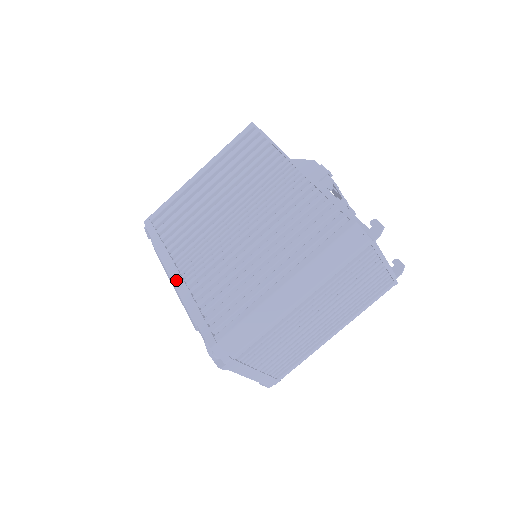
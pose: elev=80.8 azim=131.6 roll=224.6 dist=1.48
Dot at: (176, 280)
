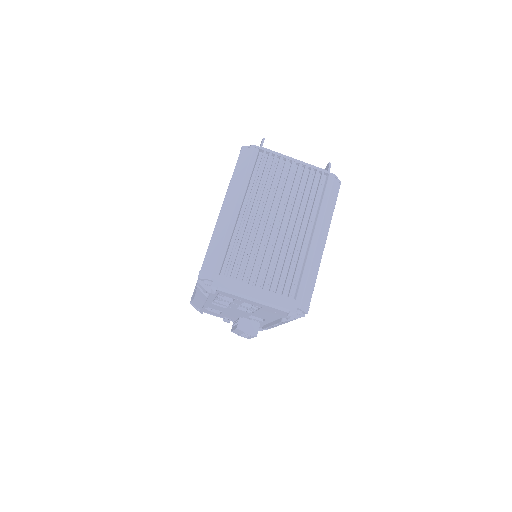
Dot at: occluded
